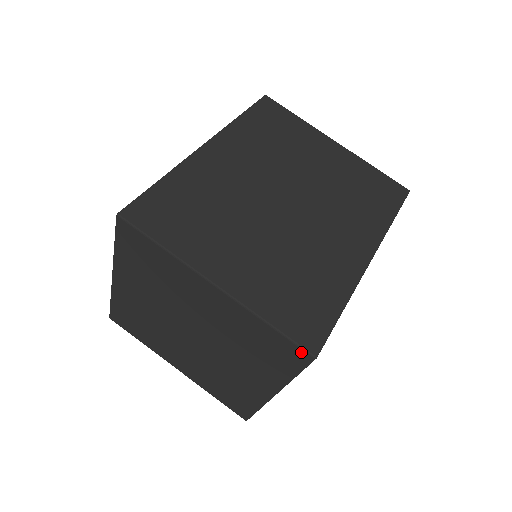
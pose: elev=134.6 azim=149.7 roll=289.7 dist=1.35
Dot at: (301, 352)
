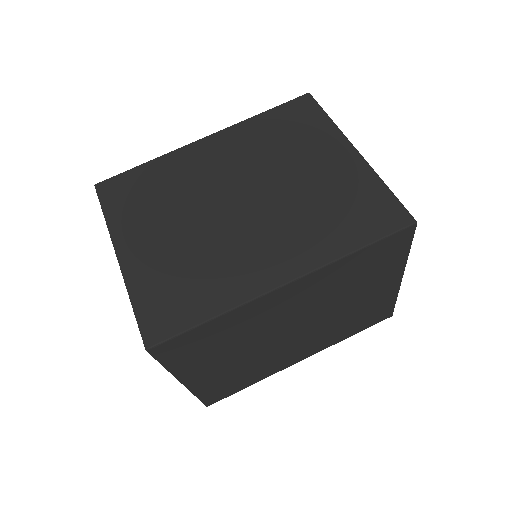
Dot at: (144, 340)
